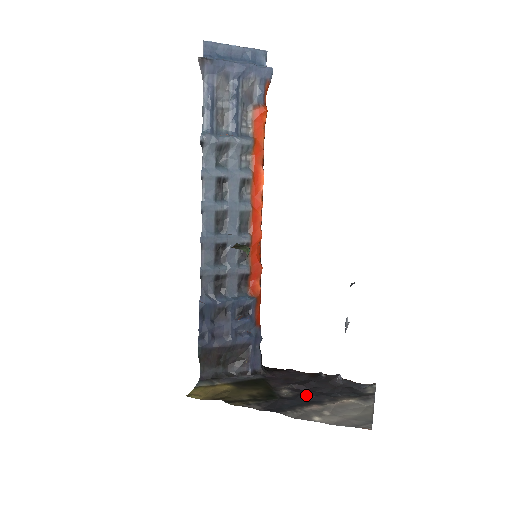
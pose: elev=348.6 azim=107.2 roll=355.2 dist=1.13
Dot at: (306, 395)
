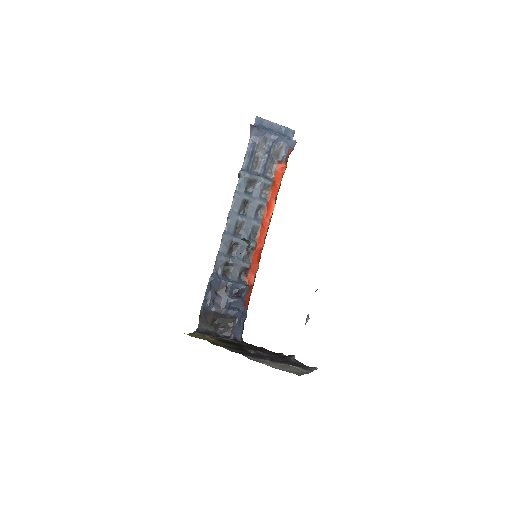
Dot at: (265, 356)
